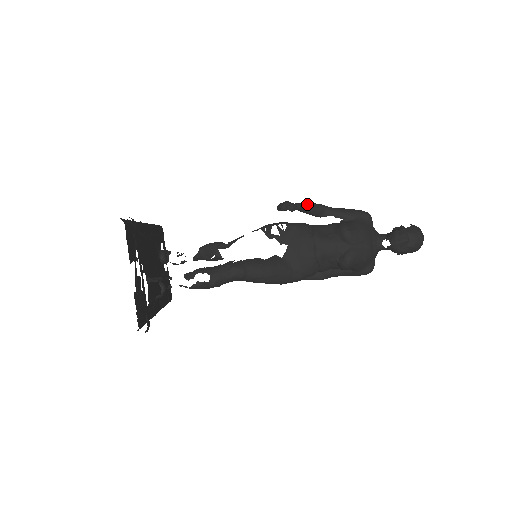
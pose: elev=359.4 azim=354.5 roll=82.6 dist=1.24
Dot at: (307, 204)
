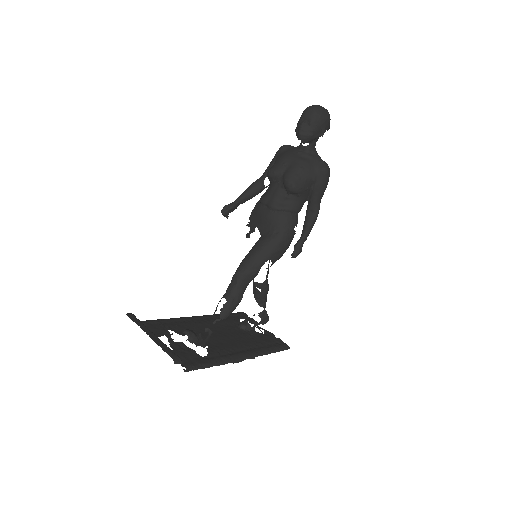
Dot at: (242, 193)
